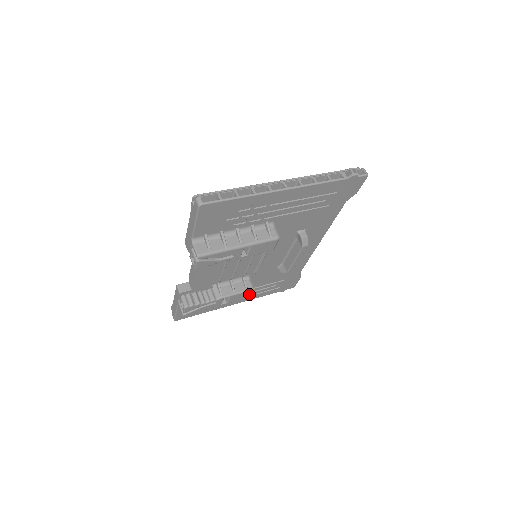
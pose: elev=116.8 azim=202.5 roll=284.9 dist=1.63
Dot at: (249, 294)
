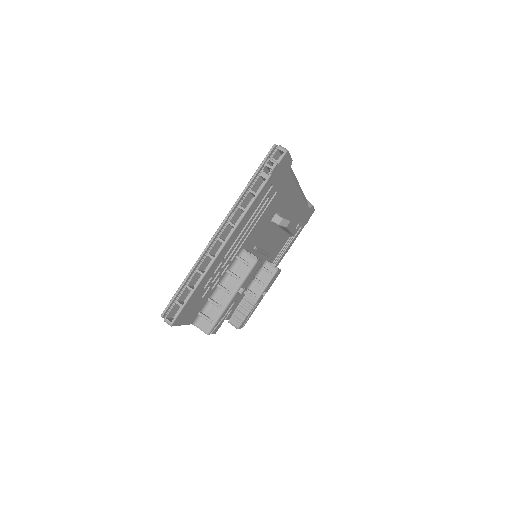
Dot at: (278, 273)
